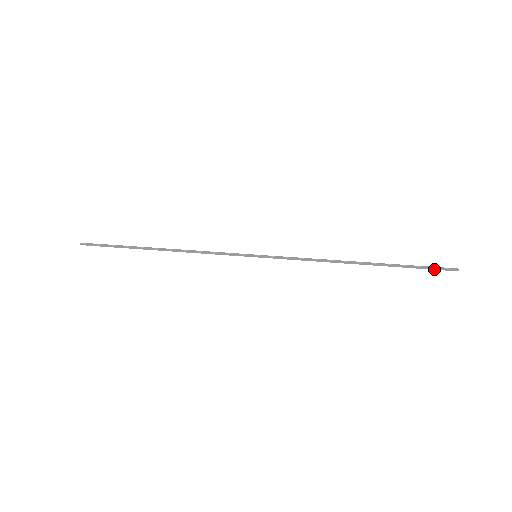
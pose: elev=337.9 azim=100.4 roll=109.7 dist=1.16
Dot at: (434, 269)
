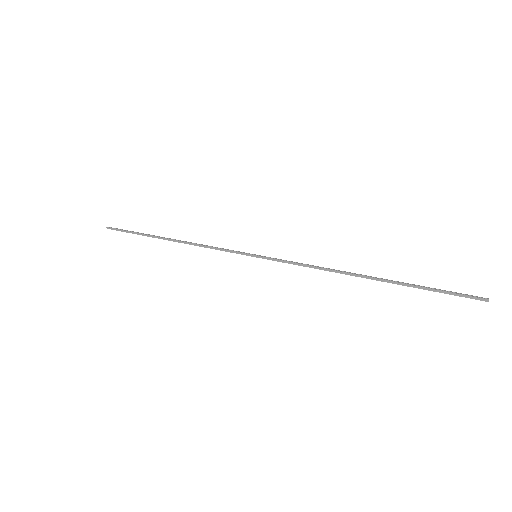
Dot at: (456, 295)
